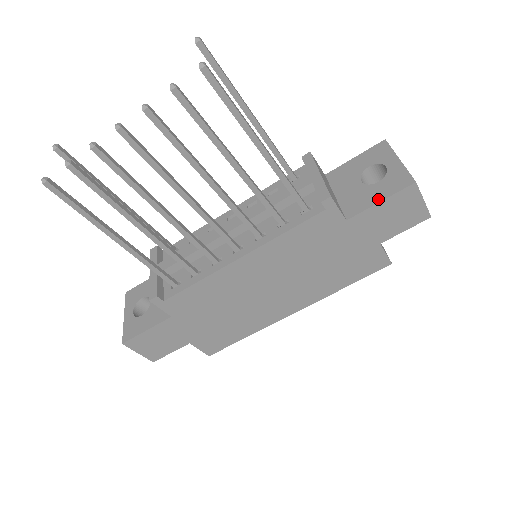
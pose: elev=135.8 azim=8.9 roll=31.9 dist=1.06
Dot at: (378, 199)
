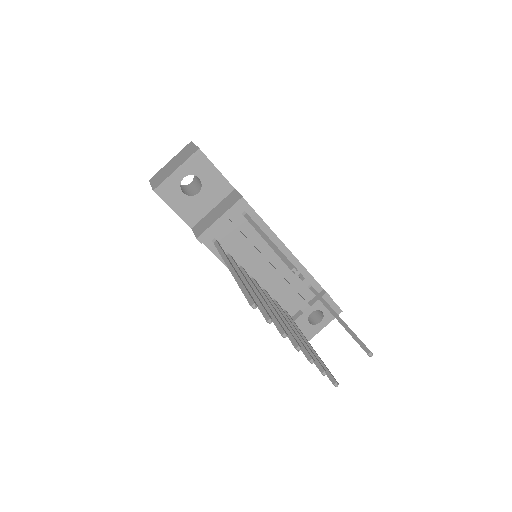
Dot at: occluded
